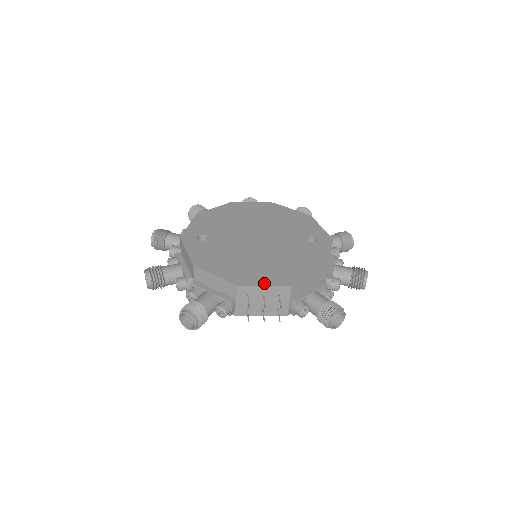
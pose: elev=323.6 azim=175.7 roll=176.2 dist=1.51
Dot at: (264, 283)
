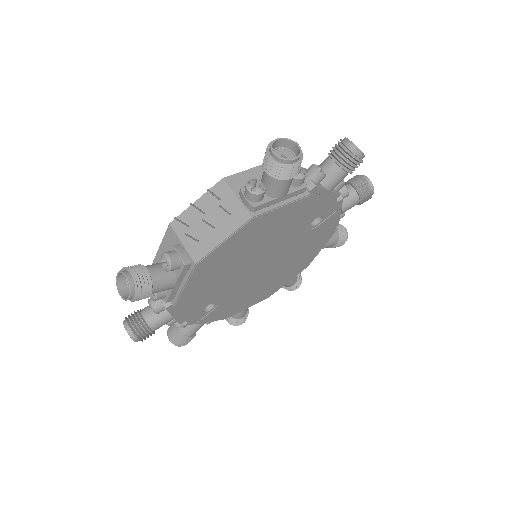
Dot at: (197, 202)
